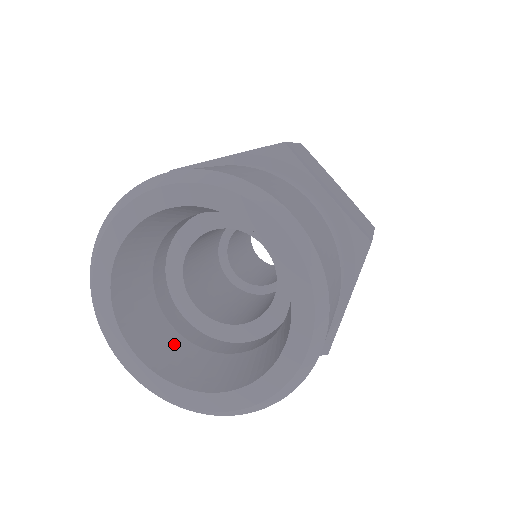
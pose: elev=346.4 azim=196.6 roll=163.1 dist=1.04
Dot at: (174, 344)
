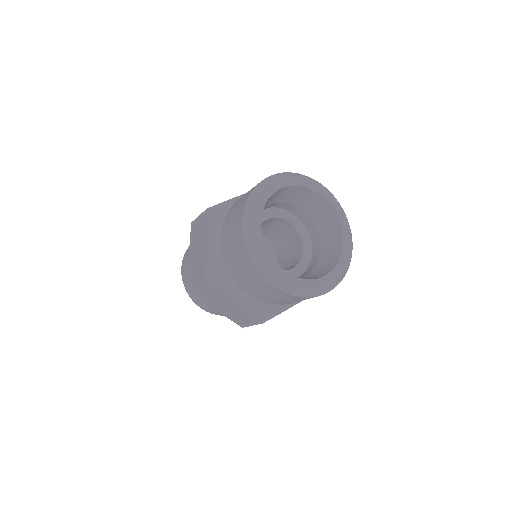
Dot at: occluded
